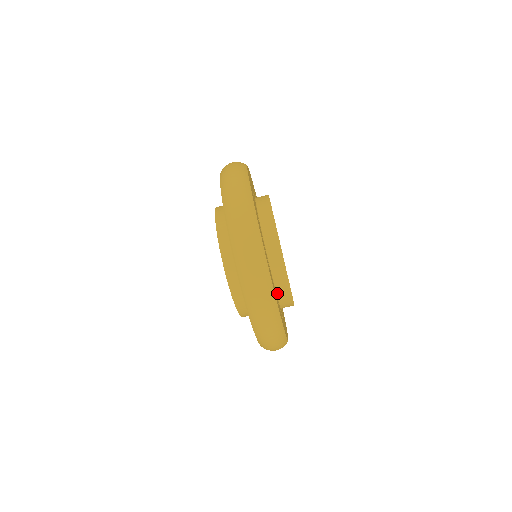
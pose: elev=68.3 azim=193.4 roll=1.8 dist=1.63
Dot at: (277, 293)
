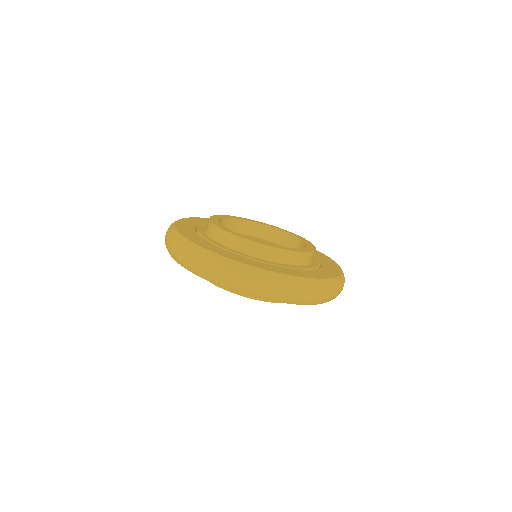
Dot at: (289, 264)
